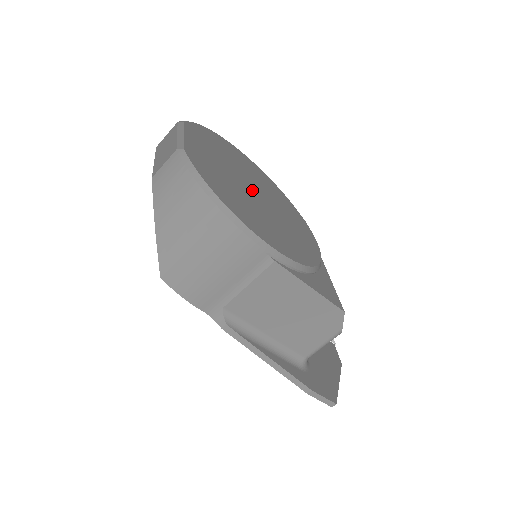
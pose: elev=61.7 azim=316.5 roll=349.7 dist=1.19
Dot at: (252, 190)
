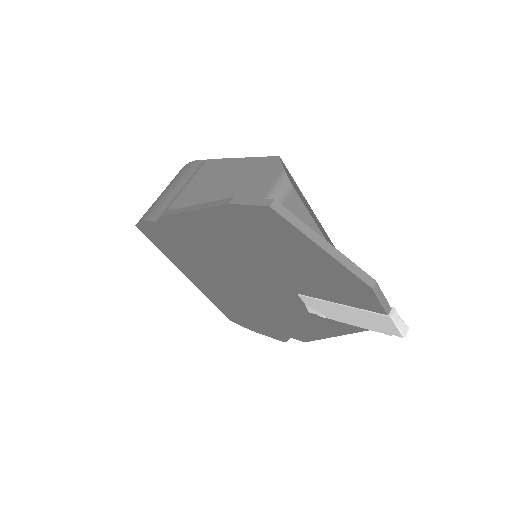
Dot at: occluded
